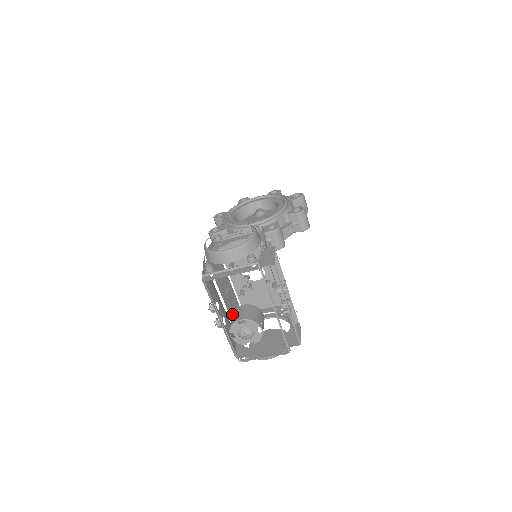
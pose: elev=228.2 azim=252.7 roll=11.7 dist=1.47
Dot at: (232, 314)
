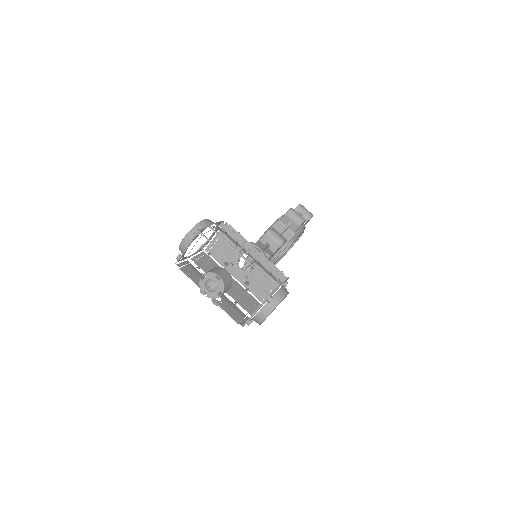
Dot at: occluded
